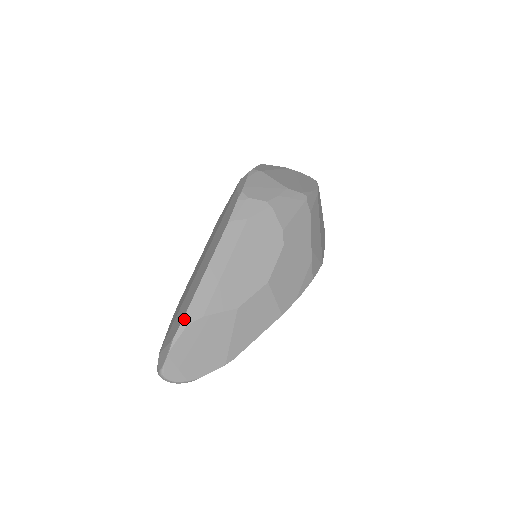
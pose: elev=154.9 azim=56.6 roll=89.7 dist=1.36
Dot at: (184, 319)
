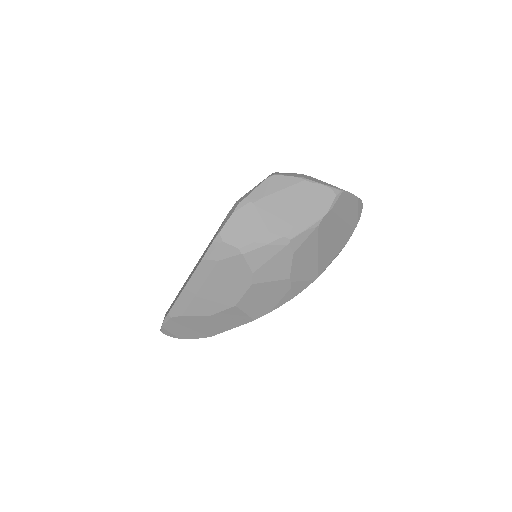
Dot at: (169, 313)
